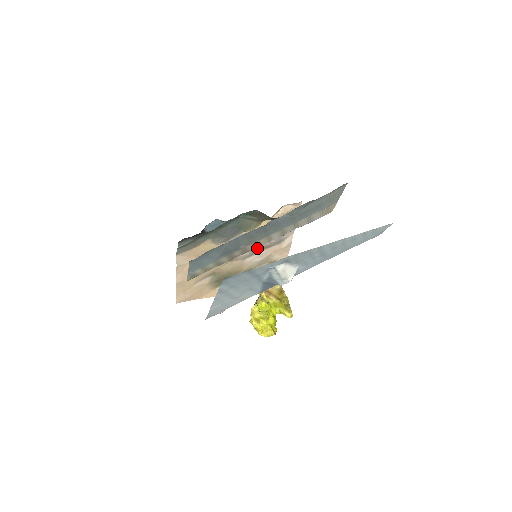
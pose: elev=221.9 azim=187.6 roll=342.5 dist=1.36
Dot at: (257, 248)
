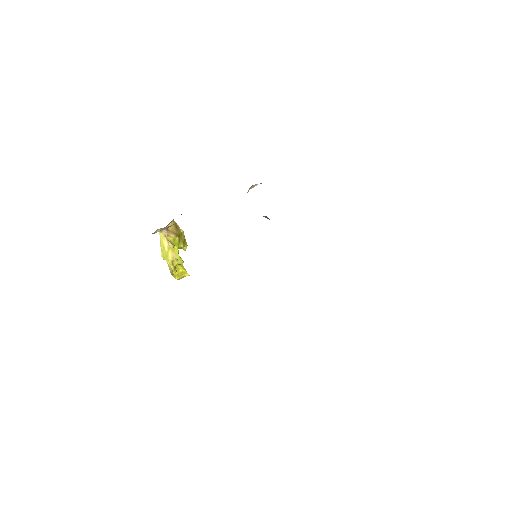
Dot at: occluded
